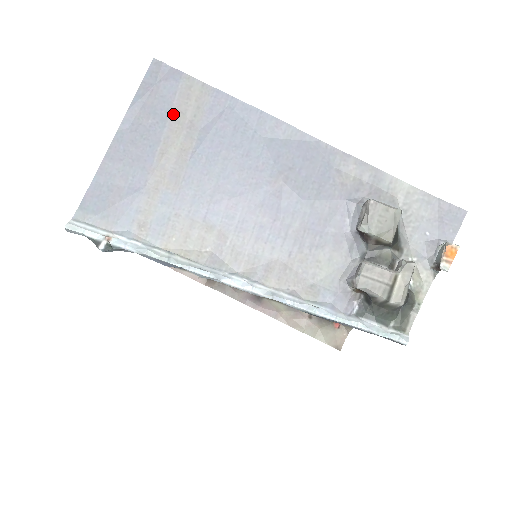
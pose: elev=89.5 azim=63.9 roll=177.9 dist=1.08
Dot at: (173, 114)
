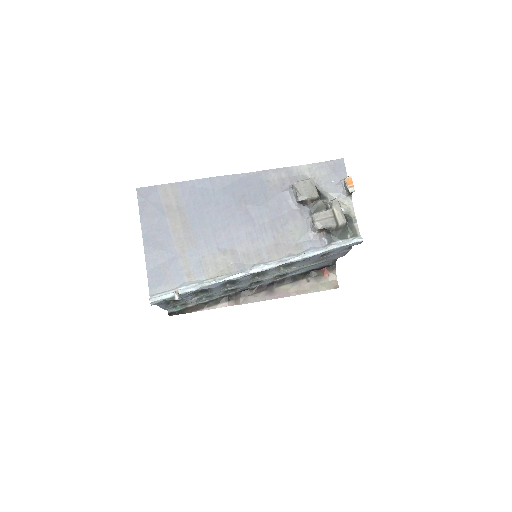
Dot at: (166, 209)
